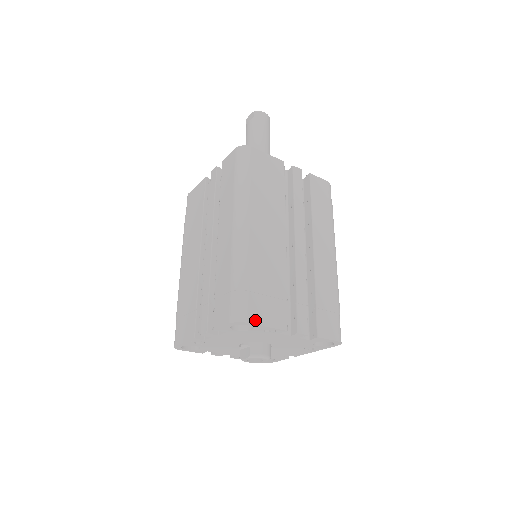
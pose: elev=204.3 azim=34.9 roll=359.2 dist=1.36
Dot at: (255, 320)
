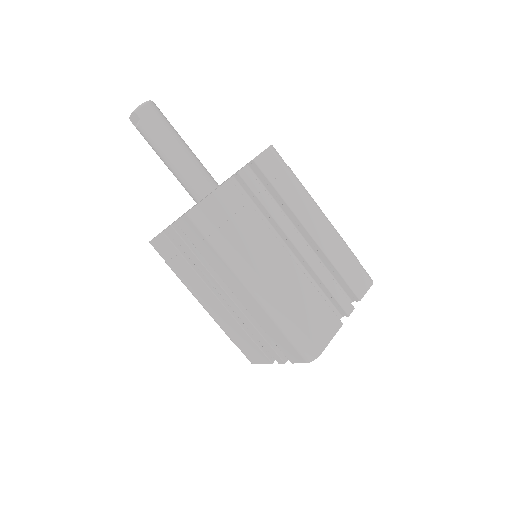
Dot at: (323, 346)
